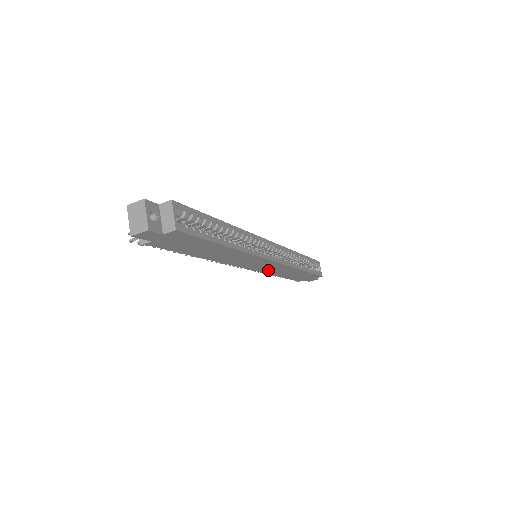
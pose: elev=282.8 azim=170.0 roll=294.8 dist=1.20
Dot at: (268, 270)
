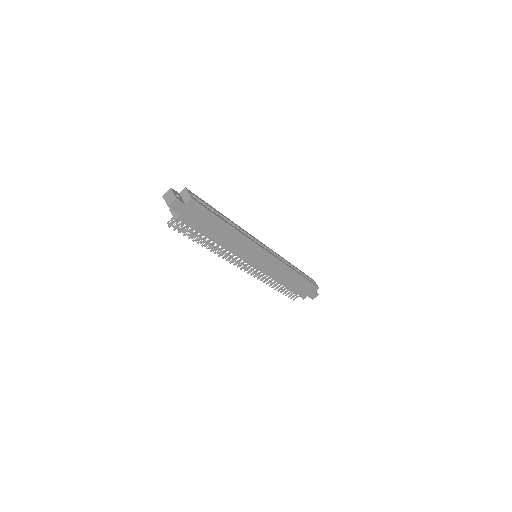
Dot at: (270, 270)
